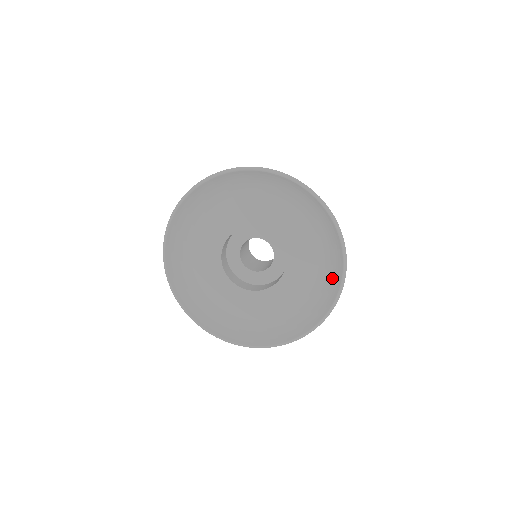
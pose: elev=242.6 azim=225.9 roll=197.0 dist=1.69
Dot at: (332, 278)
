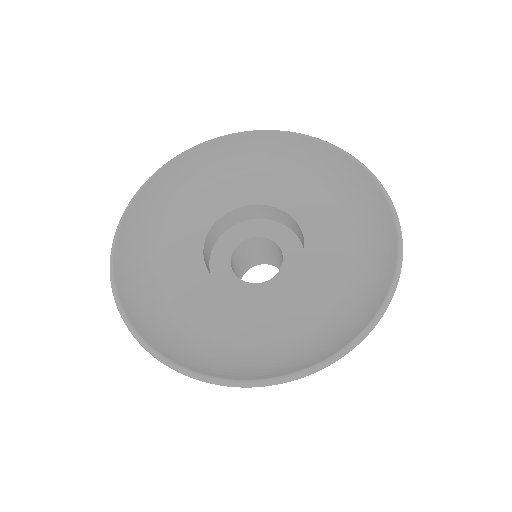
Dot at: (380, 262)
